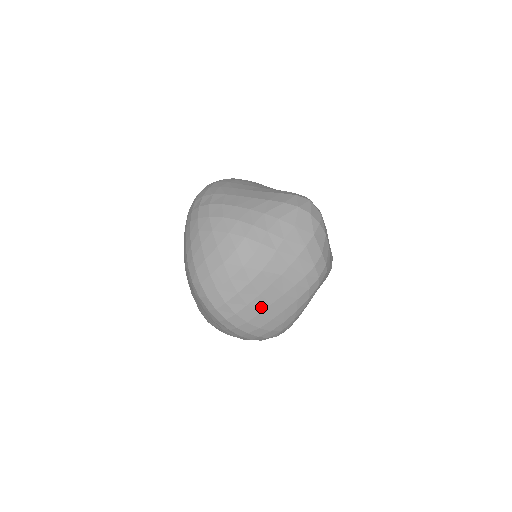
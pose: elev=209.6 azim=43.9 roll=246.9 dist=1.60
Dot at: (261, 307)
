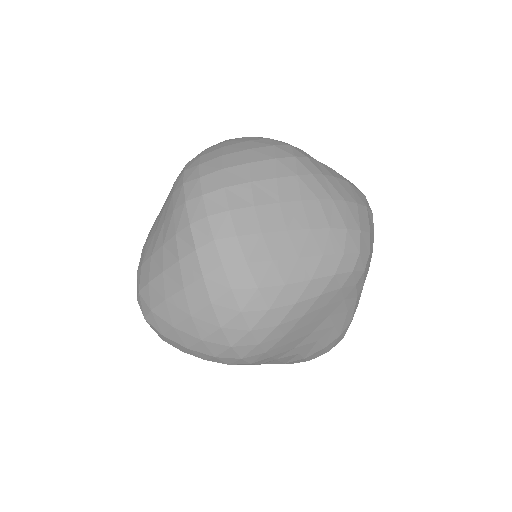
Dot at: (270, 224)
